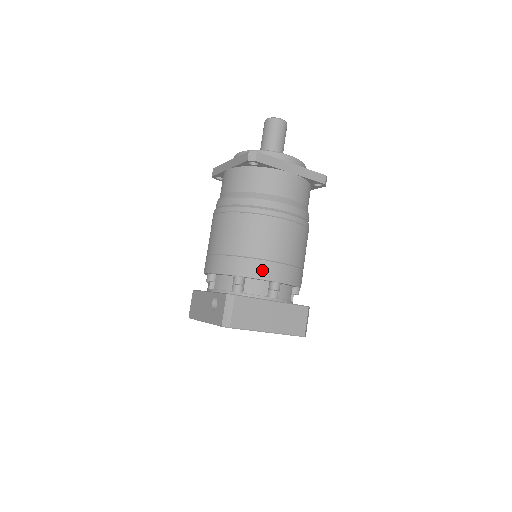
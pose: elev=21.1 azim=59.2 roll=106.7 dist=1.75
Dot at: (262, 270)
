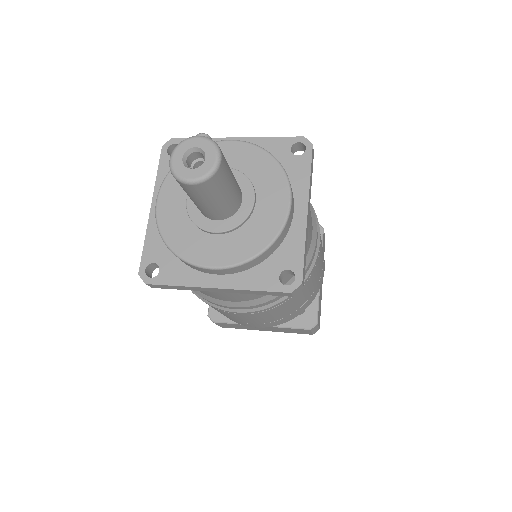
Dot at: (232, 320)
